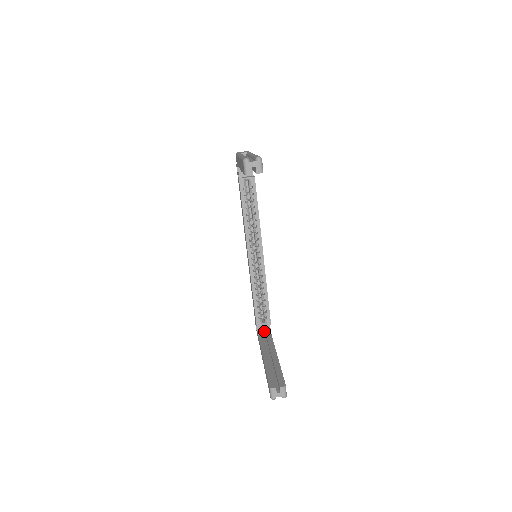
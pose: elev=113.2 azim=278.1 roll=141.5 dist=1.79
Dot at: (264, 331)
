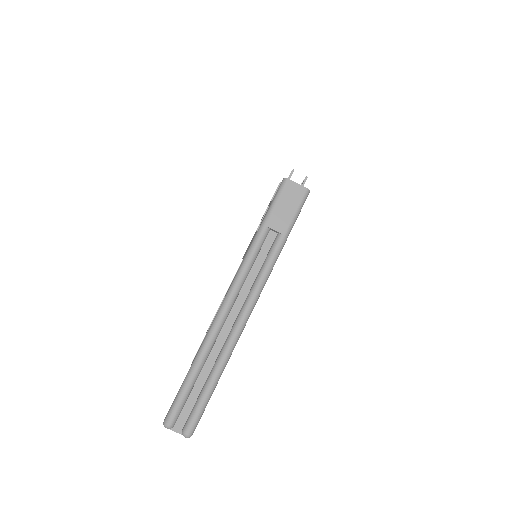
Dot at: occluded
